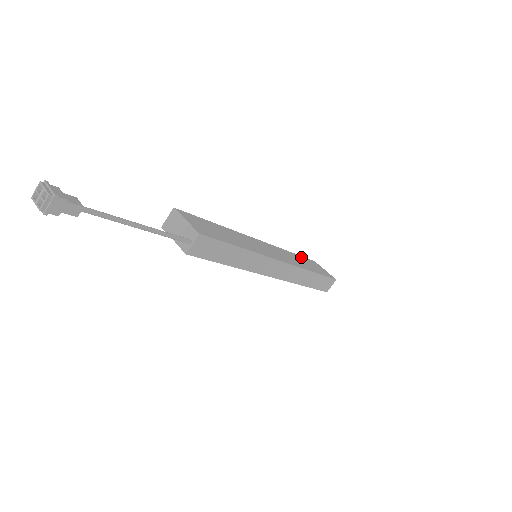
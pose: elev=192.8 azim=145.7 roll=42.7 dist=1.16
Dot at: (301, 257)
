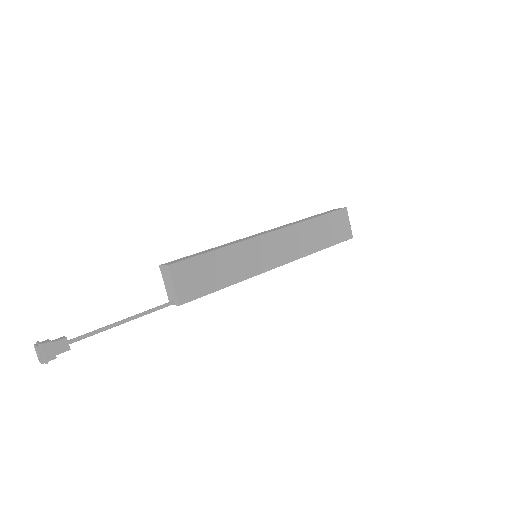
Dot at: (324, 218)
